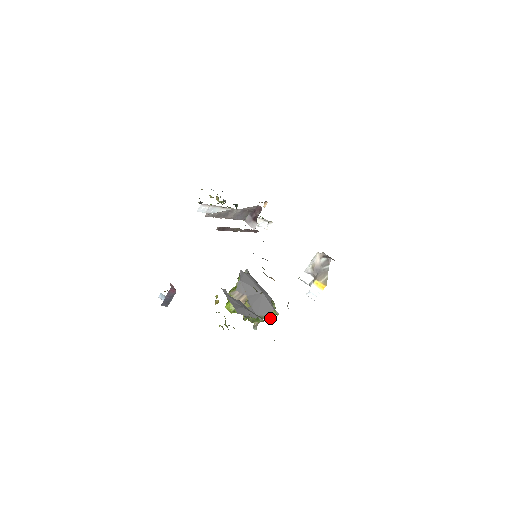
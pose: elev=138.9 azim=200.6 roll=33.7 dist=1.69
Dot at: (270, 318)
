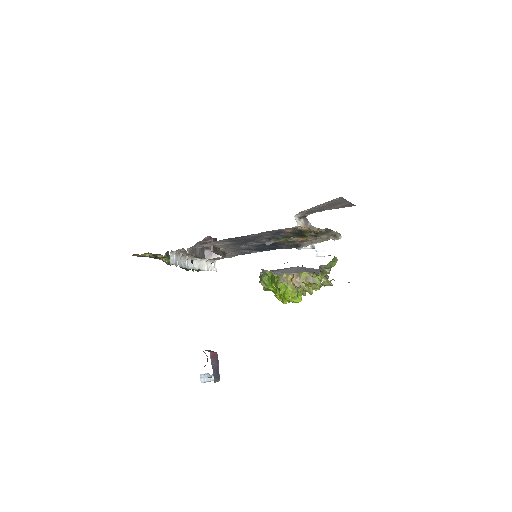
Dot at: (326, 275)
